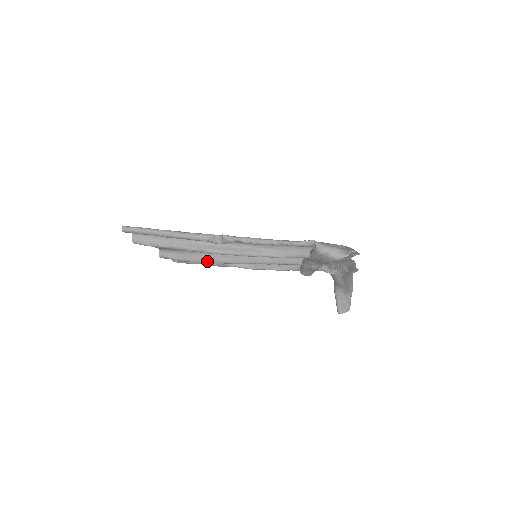
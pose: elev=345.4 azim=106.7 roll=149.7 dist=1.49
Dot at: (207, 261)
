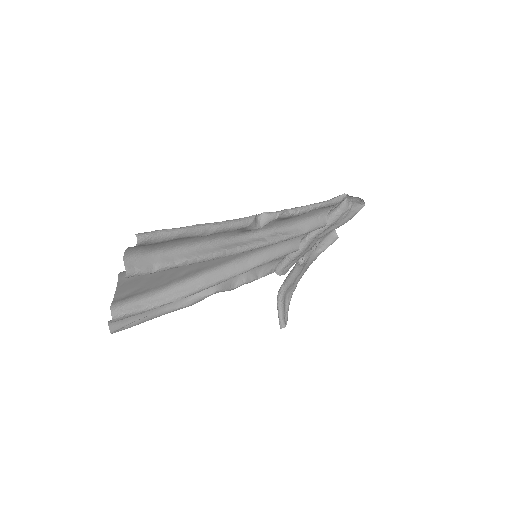
Dot at: (194, 291)
